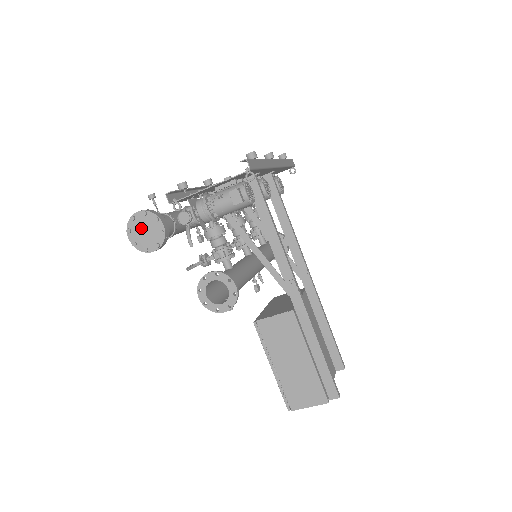
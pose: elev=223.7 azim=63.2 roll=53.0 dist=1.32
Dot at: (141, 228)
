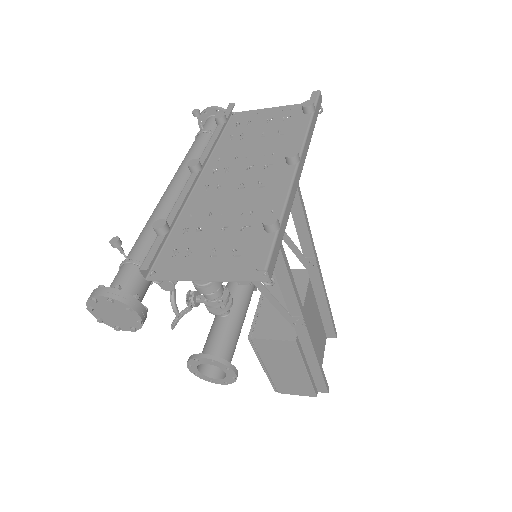
Dot at: (107, 310)
